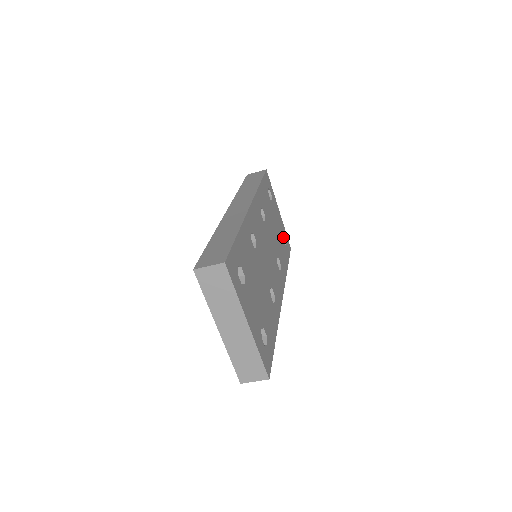
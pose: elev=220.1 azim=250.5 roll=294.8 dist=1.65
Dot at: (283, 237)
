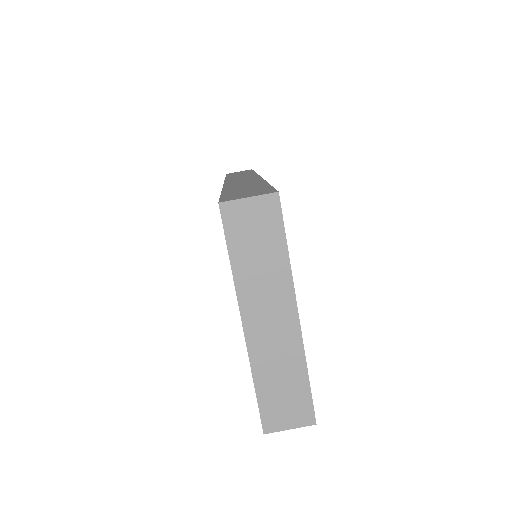
Dot at: occluded
